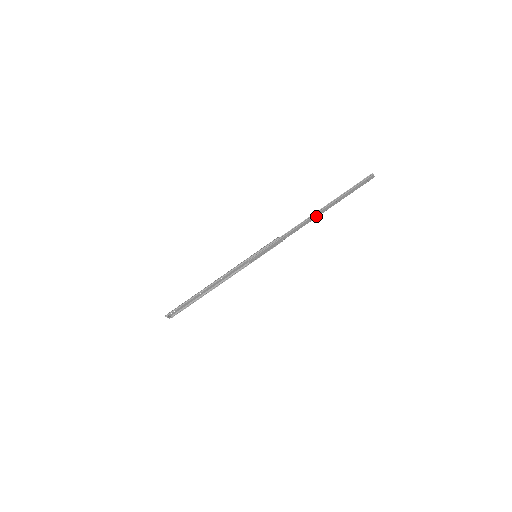
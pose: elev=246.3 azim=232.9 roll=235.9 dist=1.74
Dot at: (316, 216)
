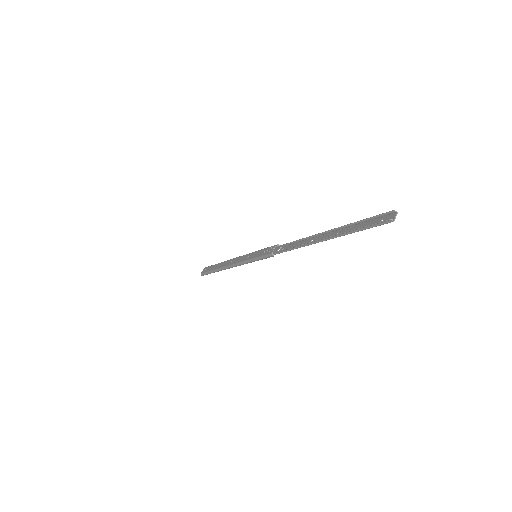
Dot at: occluded
